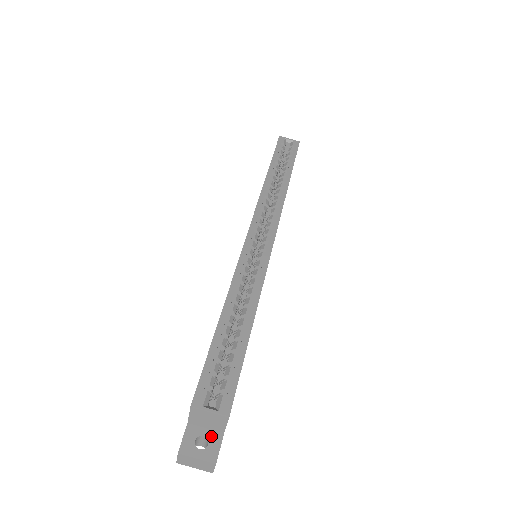
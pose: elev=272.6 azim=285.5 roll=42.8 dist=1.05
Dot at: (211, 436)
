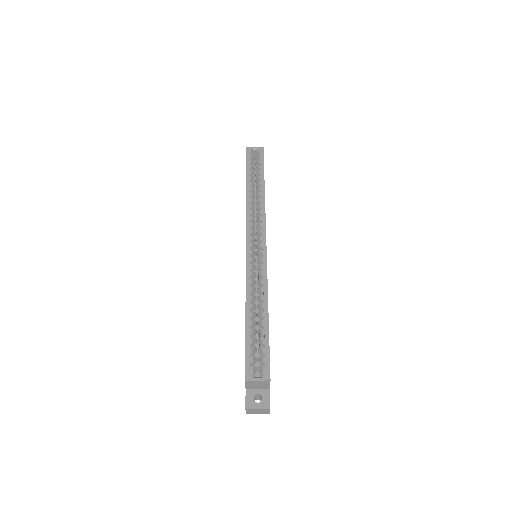
Dot at: (262, 393)
